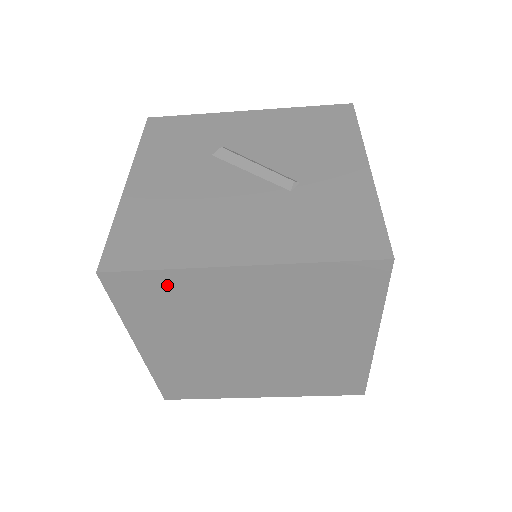
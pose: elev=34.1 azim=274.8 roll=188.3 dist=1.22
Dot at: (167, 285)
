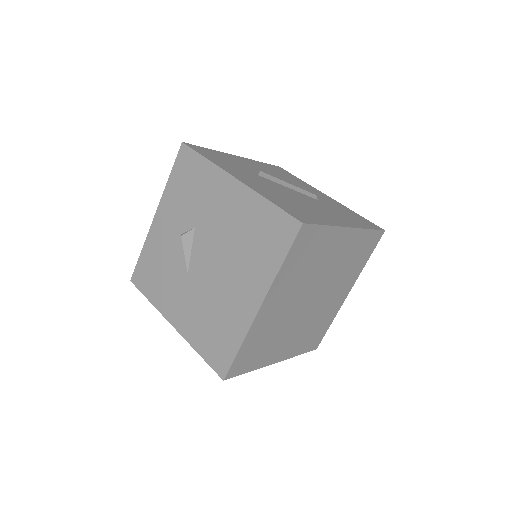
Dot at: (319, 239)
